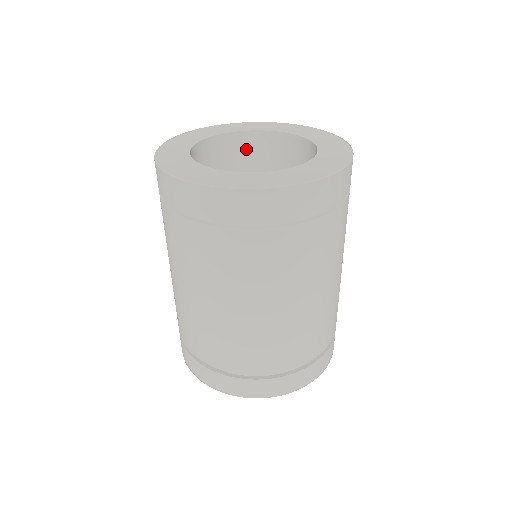
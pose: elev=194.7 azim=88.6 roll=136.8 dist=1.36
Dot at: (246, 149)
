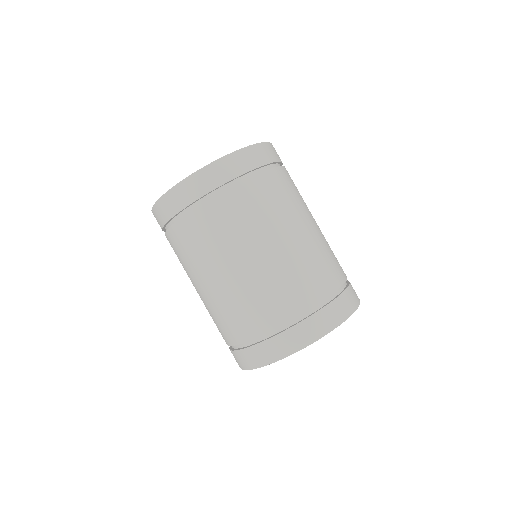
Dot at: occluded
